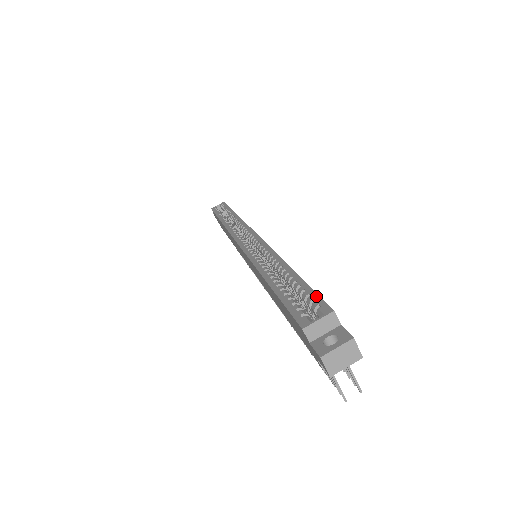
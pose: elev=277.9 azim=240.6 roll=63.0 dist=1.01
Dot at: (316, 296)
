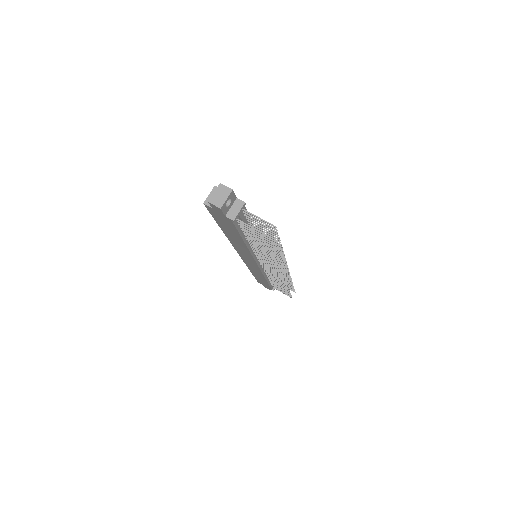
Dot at: occluded
